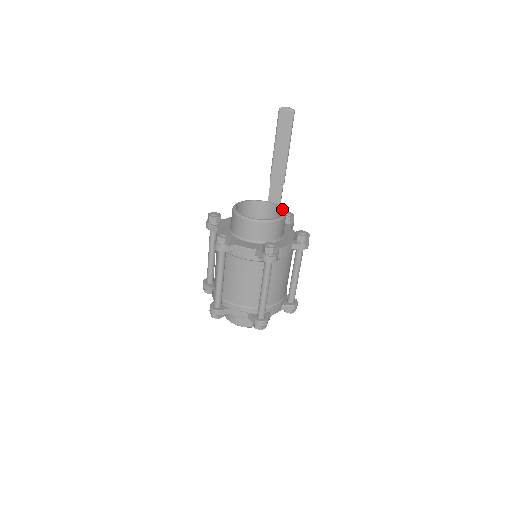
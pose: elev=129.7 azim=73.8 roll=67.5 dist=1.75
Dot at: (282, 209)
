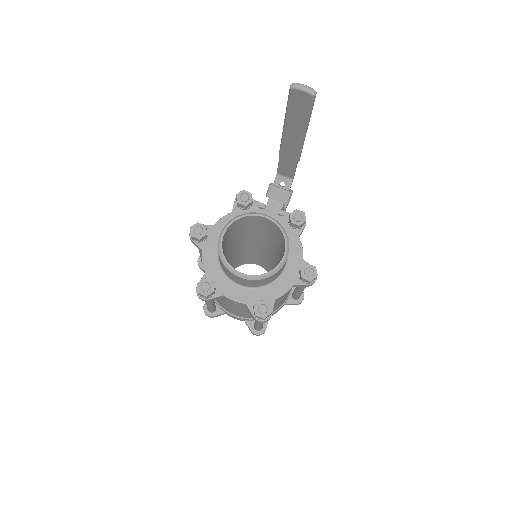
Dot at: (285, 240)
